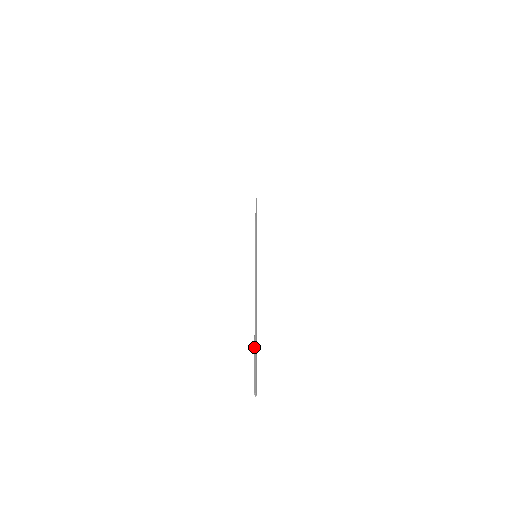
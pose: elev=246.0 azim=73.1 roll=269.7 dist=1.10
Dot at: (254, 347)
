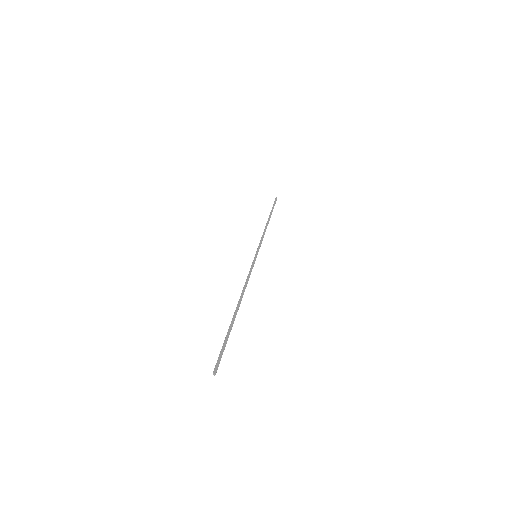
Dot at: (225, 337)
